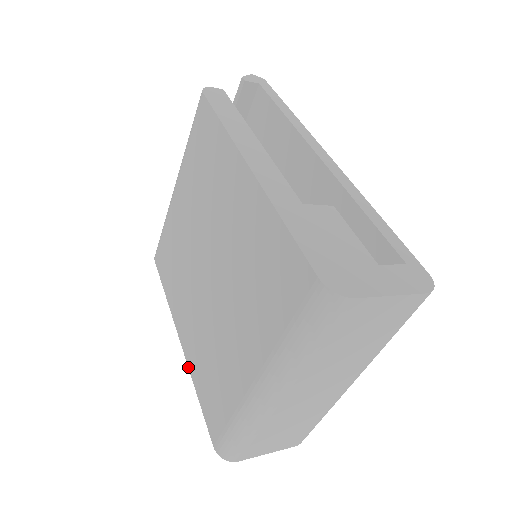
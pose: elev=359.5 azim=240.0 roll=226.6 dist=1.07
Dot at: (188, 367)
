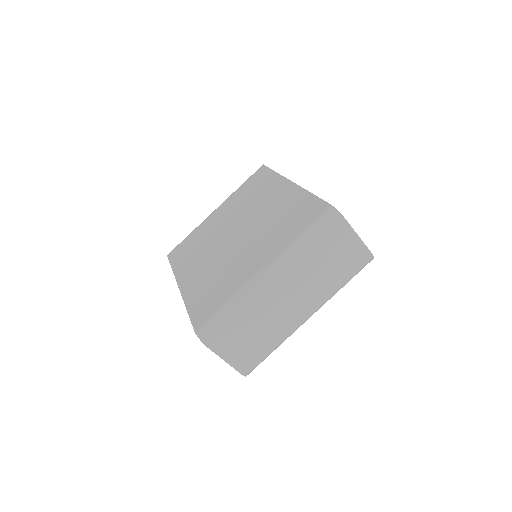
Dot at: (183, 298)
